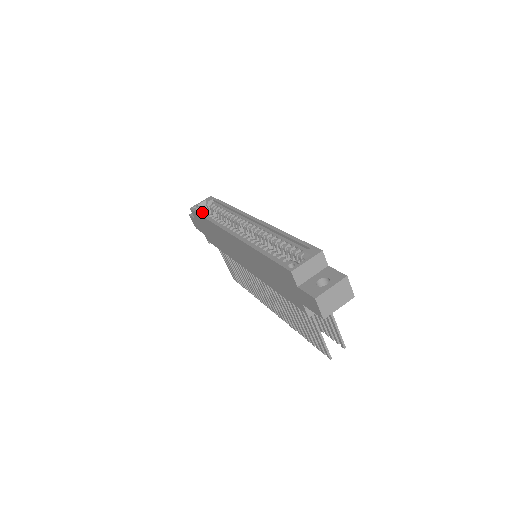
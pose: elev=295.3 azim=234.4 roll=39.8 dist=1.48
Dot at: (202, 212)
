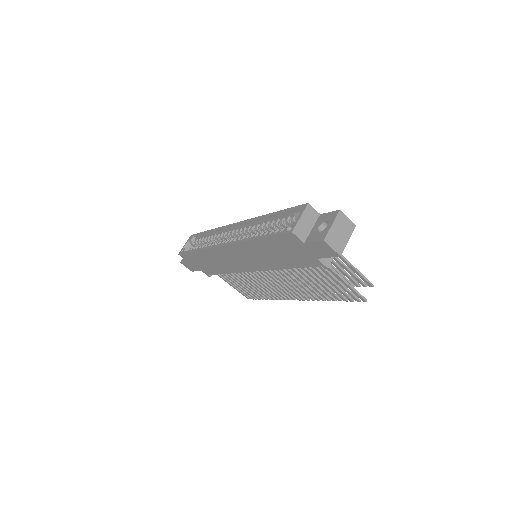
Dot at: occluded
